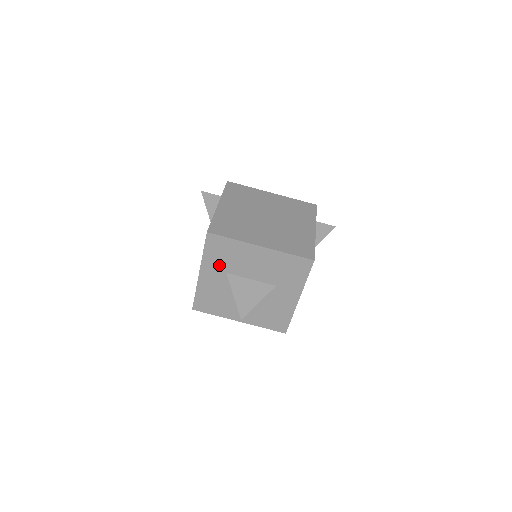
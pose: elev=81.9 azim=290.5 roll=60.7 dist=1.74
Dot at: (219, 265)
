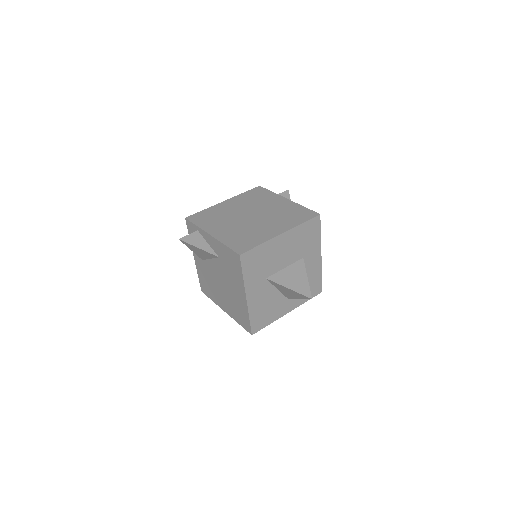
Dot at: (258, 276)
